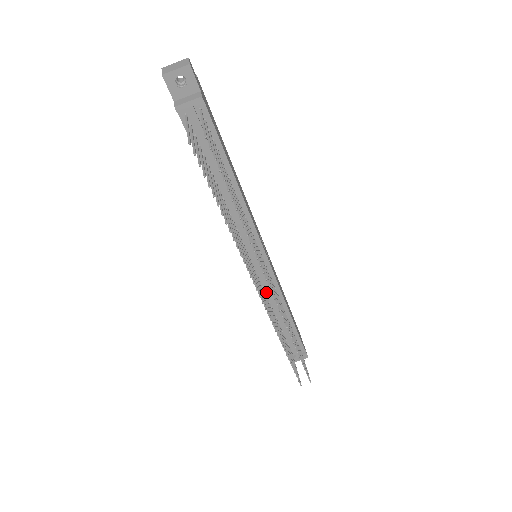
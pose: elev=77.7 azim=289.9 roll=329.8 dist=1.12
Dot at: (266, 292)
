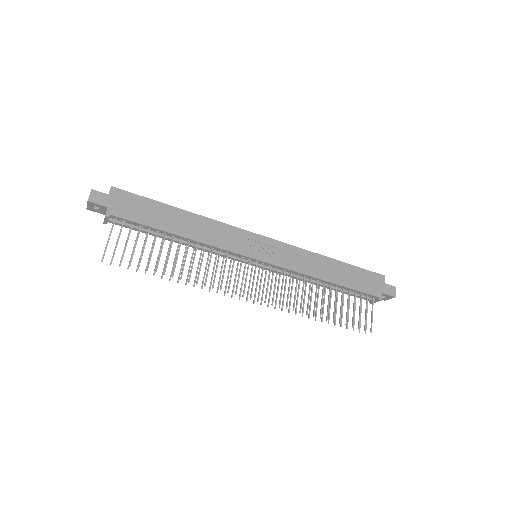
Dot at: (287, 274)
